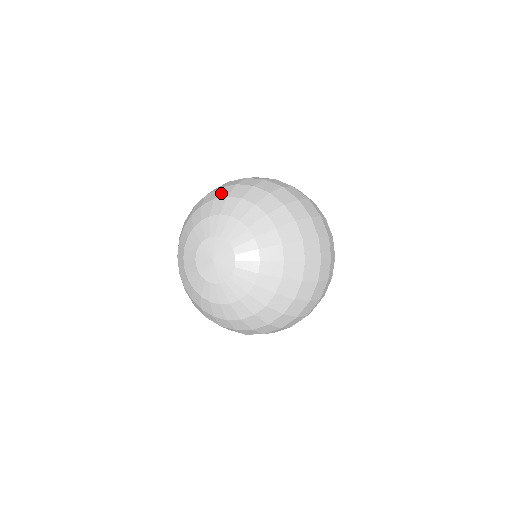
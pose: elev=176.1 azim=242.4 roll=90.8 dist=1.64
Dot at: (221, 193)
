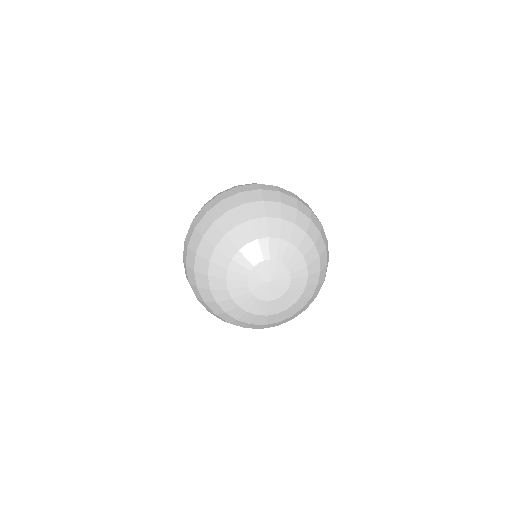
Dot at: (271, 211)
